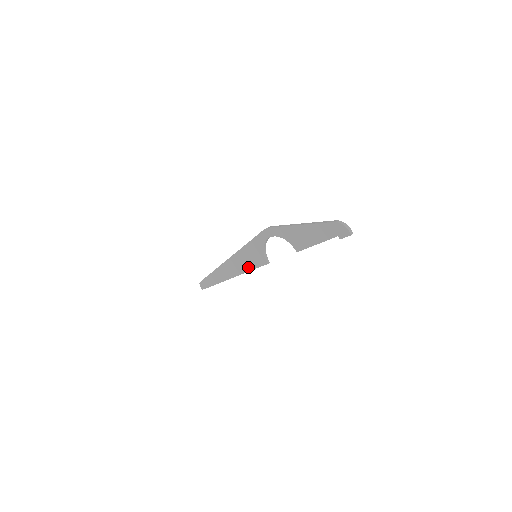
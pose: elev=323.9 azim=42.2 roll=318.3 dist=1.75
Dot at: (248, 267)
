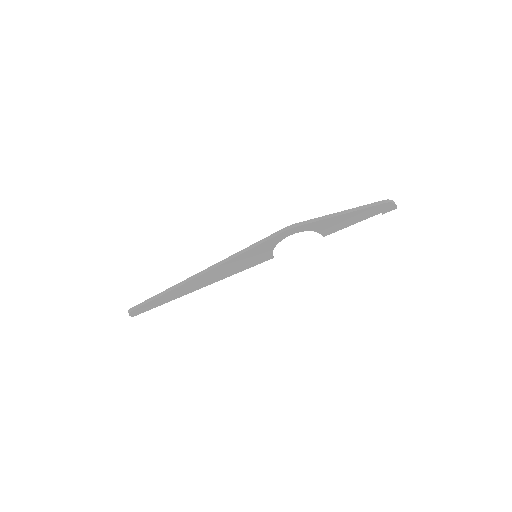
Dot at: (239, 270)
